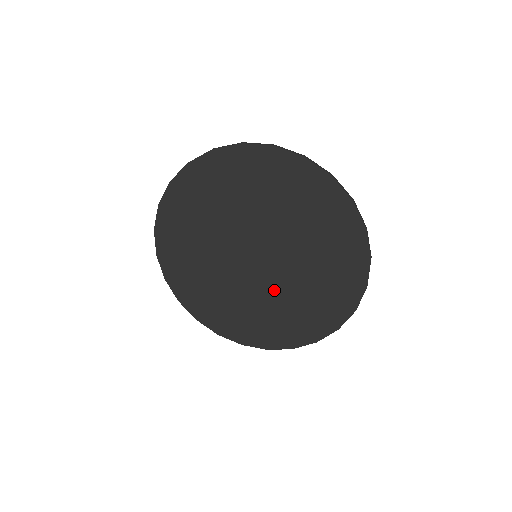
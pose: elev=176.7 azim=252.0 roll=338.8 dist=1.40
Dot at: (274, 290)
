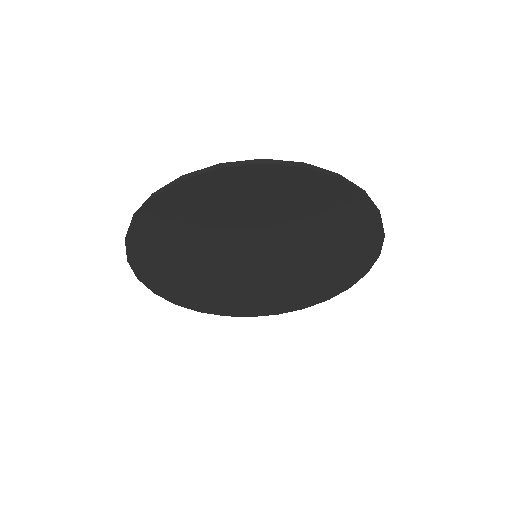
Dot at: (260, 282)
